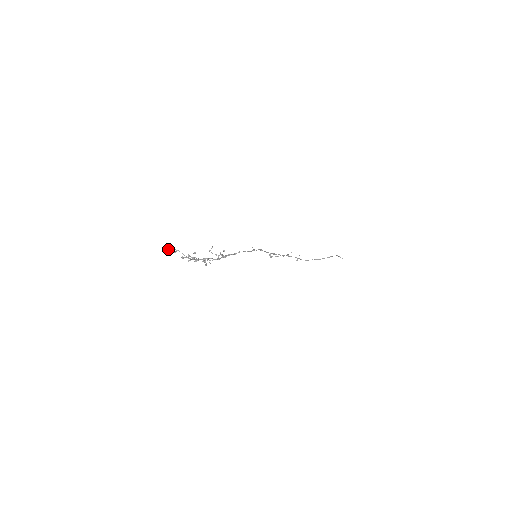
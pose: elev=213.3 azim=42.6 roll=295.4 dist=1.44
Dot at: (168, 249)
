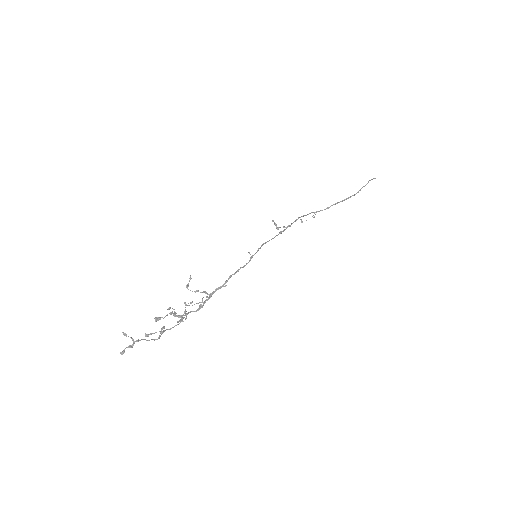
Dot at: occluded
